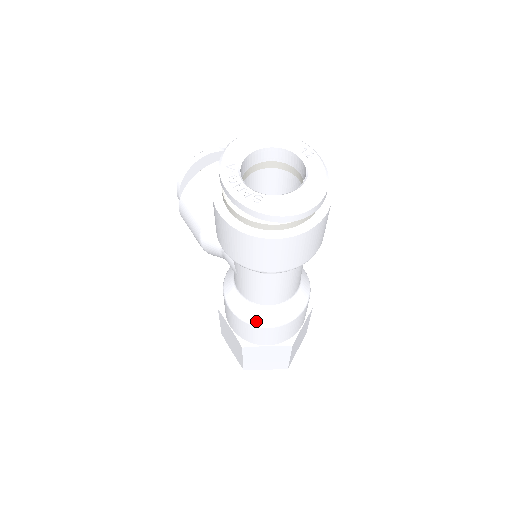
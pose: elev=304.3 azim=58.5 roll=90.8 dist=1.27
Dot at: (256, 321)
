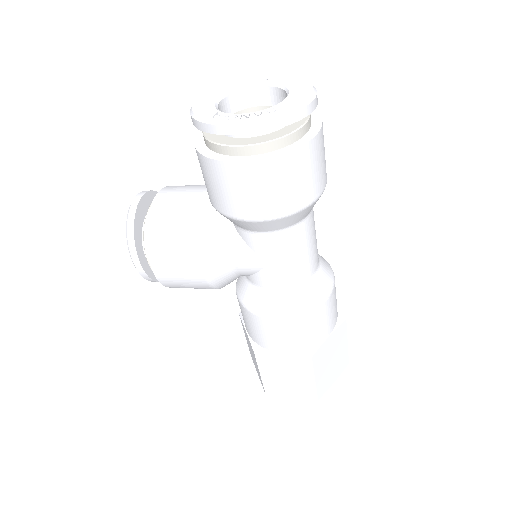
Dot at: (311, 304)
